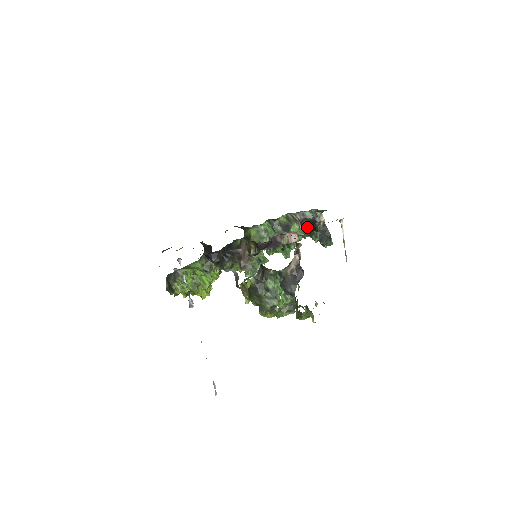
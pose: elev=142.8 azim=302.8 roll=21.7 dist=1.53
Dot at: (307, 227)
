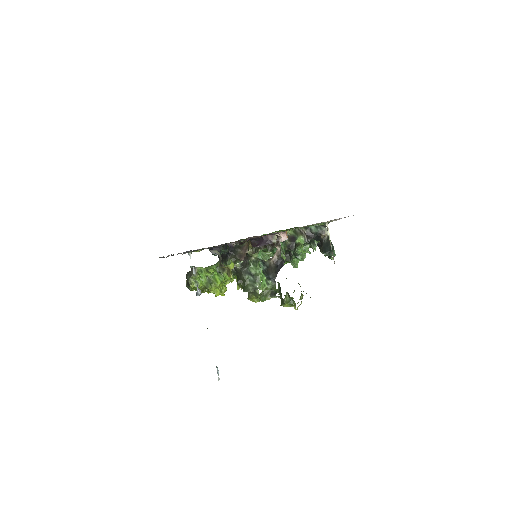
Dot at: occluded
